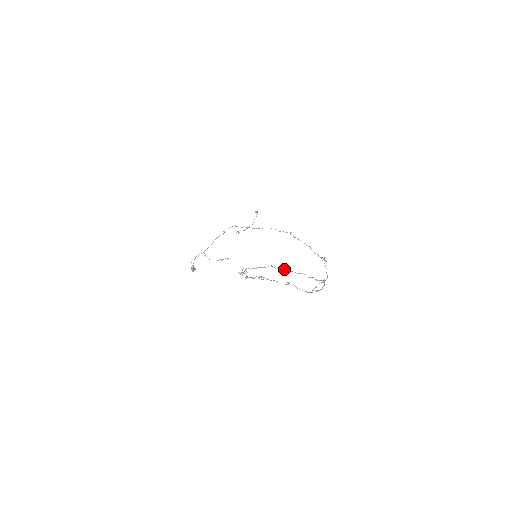
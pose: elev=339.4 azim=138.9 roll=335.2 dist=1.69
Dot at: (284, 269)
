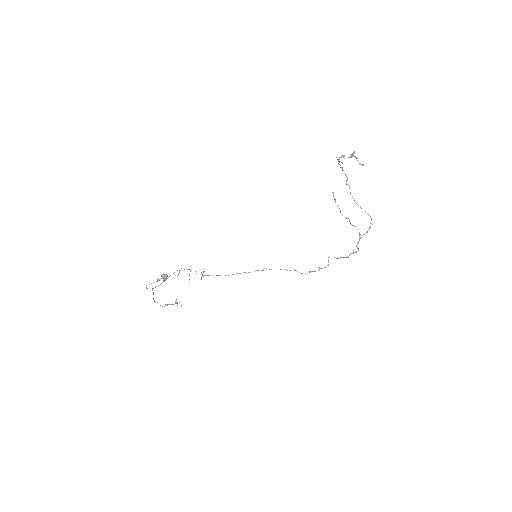
Dot at: (350, 193)
